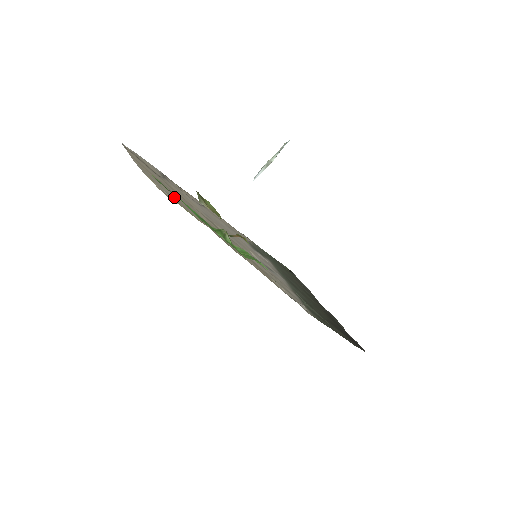
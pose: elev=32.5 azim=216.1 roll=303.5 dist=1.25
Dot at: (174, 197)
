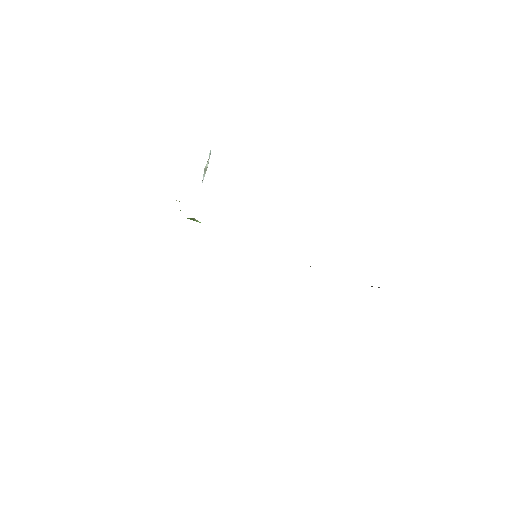
Dot at: occluded
